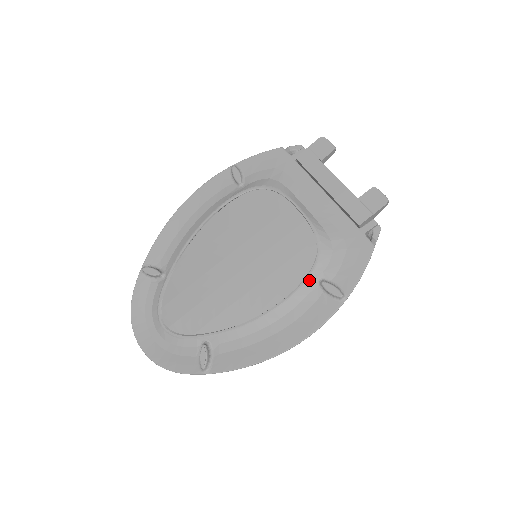
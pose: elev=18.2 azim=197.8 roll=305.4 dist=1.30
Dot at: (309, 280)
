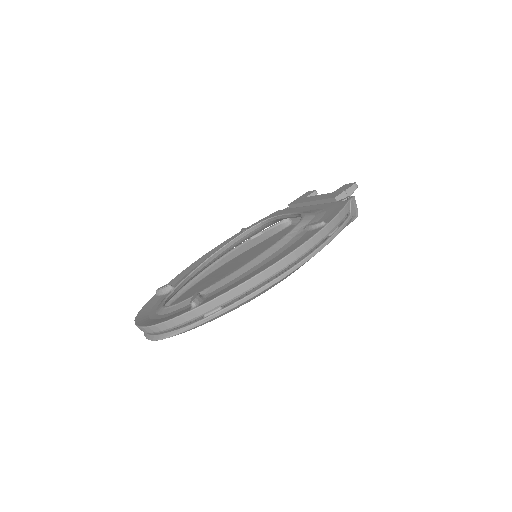
Dot at: (295, 229)
